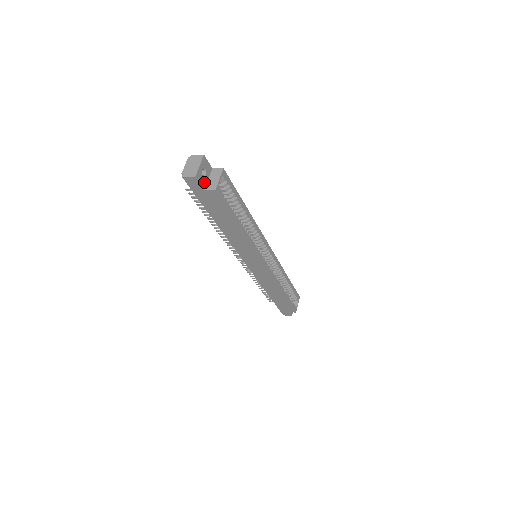
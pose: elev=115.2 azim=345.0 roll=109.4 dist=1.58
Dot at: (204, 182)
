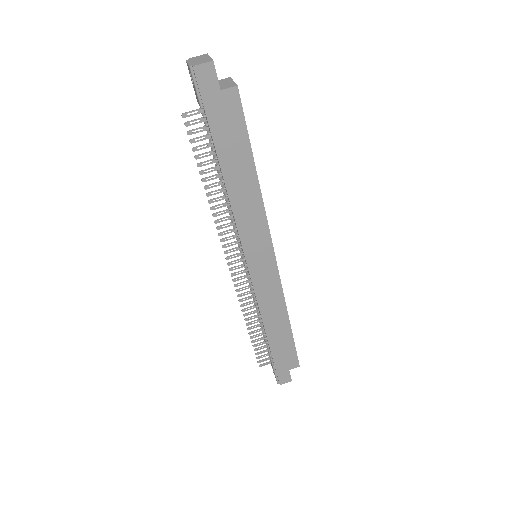
Dot at: (217, 82)
